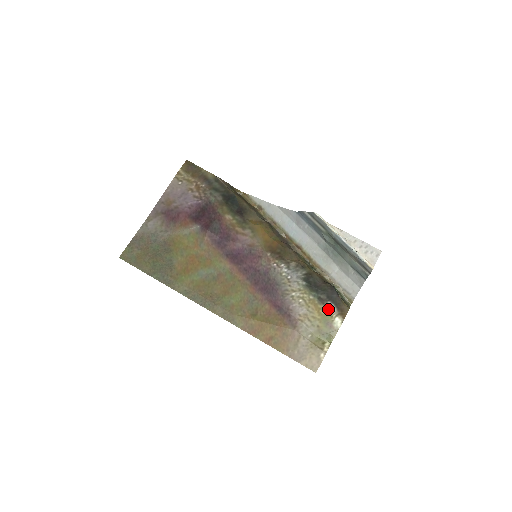
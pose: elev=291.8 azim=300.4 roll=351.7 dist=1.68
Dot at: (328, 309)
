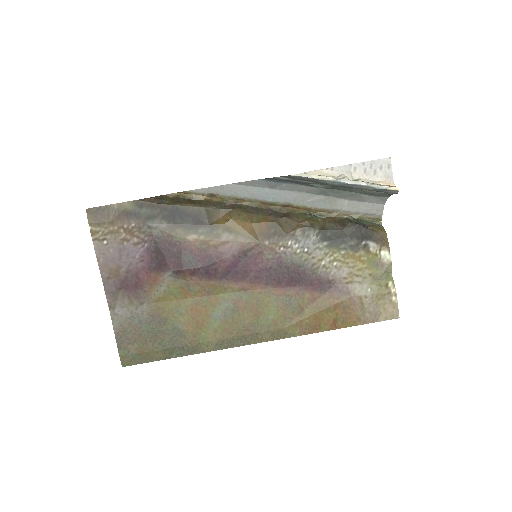
Dot at: (368, 251)
